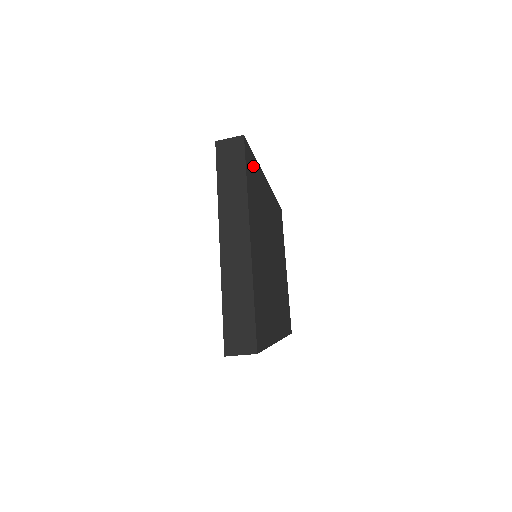
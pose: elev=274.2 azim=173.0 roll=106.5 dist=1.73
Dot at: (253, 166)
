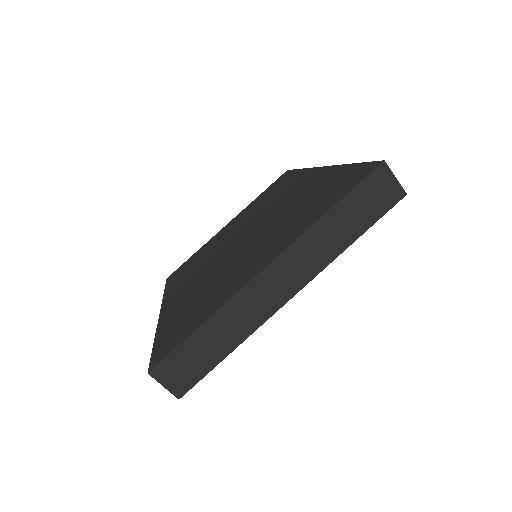
Dot at: occluded
